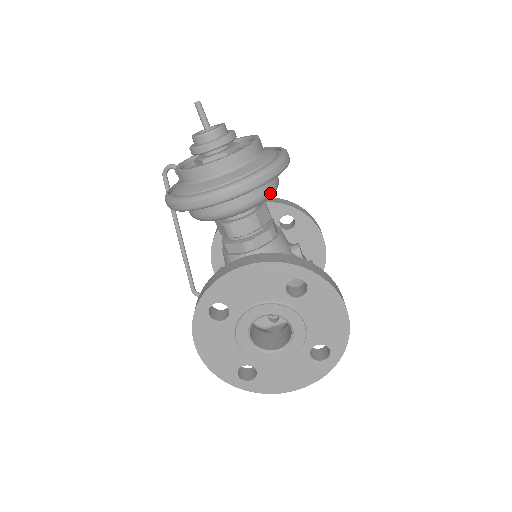
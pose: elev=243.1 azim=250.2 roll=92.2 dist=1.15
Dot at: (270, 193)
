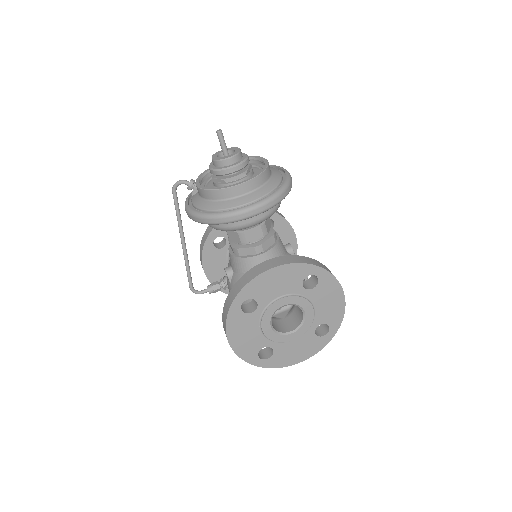
Dot at: (279, 206)
